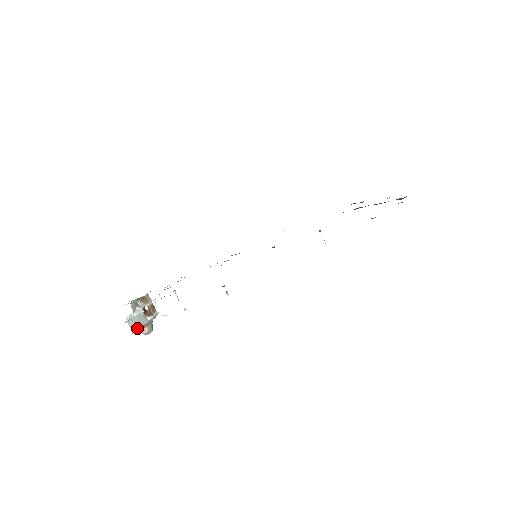
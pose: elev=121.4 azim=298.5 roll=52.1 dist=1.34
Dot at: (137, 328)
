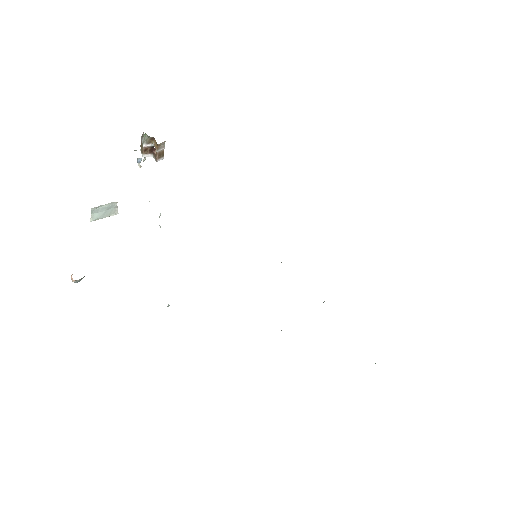
Dot at: (98, 219)
